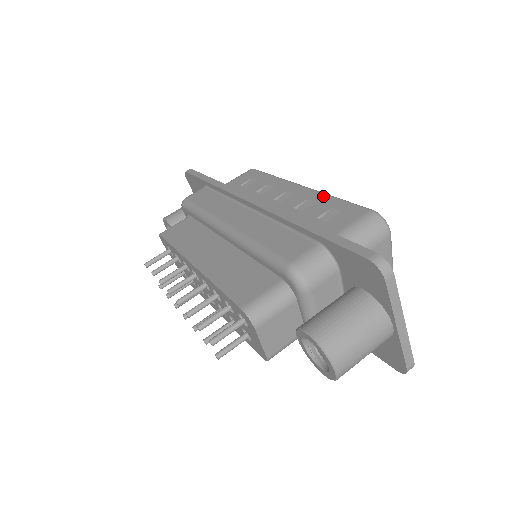
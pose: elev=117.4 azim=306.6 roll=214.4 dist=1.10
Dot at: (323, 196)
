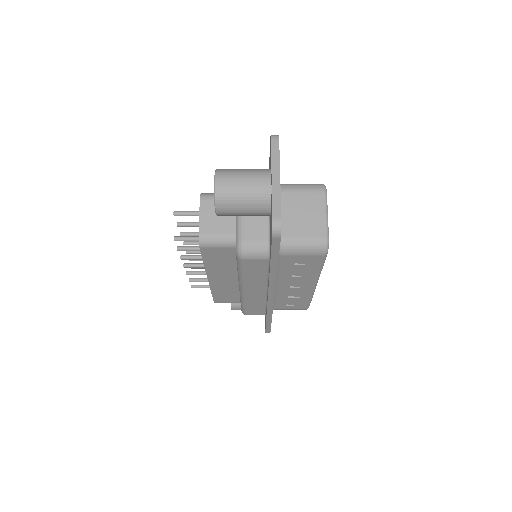
Dot at: occluded
